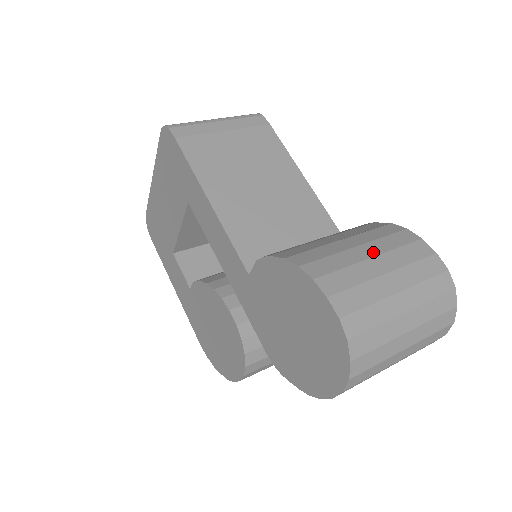
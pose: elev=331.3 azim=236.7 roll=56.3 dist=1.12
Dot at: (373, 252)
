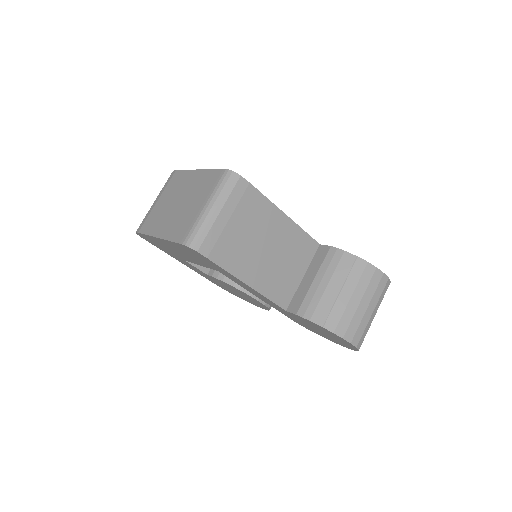
Dot at: (359, 298)
